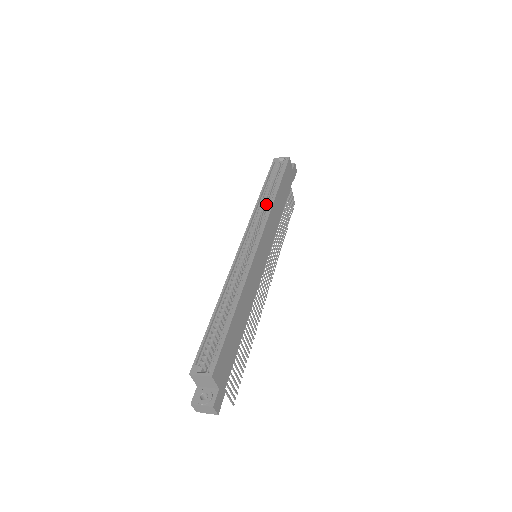
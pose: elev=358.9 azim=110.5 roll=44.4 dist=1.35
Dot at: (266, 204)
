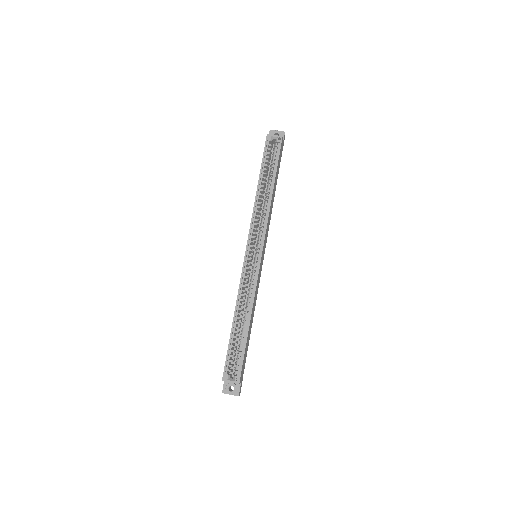
Dot at: (262, 197)
